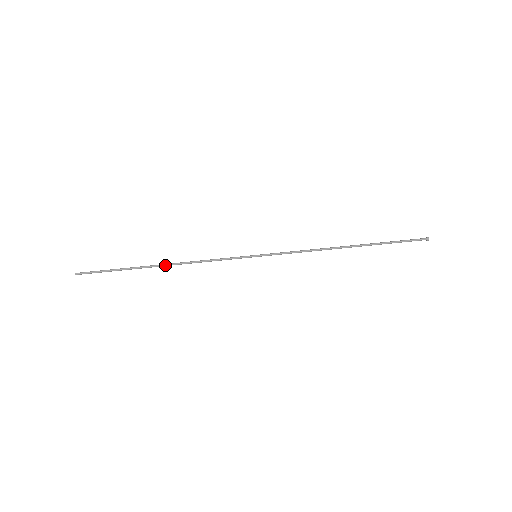
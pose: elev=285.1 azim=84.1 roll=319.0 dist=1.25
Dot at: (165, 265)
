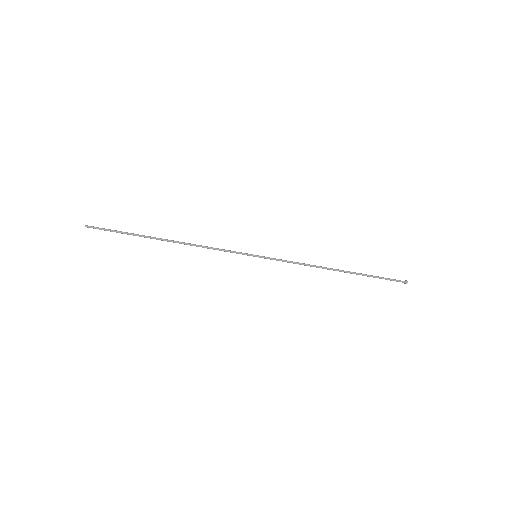
Dot at: occluded
